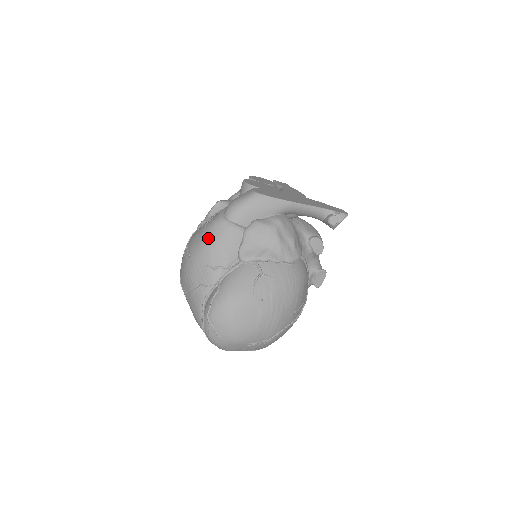
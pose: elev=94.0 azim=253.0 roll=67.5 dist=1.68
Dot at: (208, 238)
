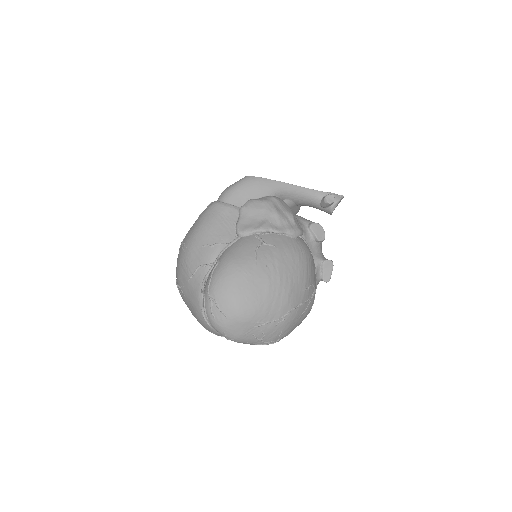
Dot at: (203, 221)
